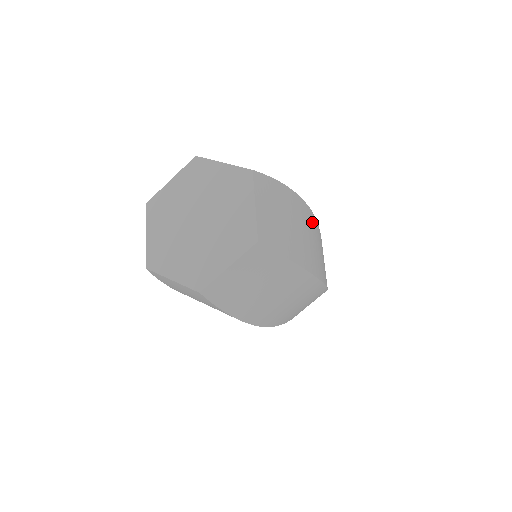
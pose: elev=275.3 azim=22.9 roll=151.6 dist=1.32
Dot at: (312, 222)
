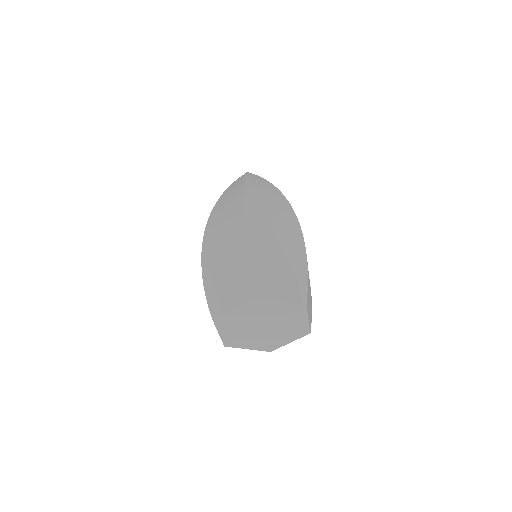
Dot at: occluded
